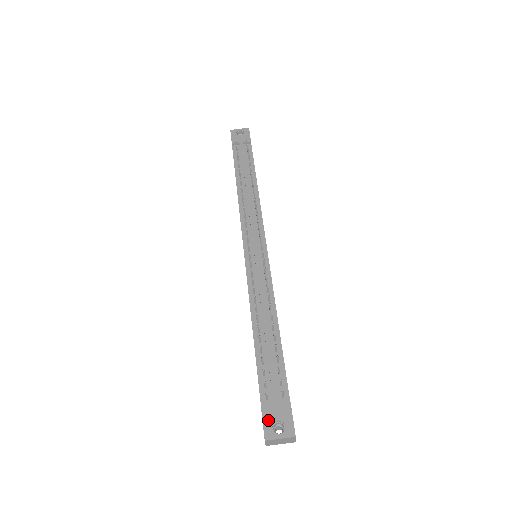
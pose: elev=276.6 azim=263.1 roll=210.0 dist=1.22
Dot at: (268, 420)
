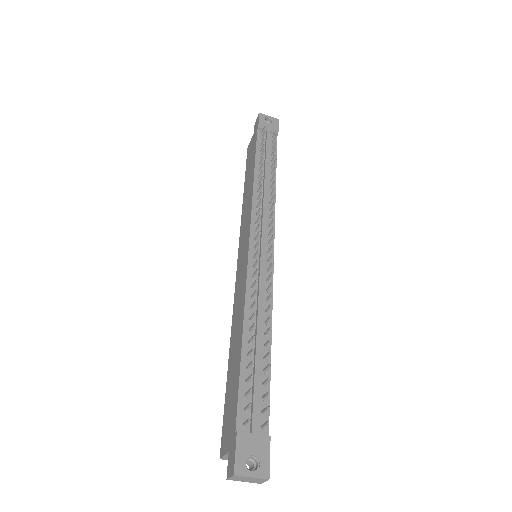
Dot at: (242, 451)
